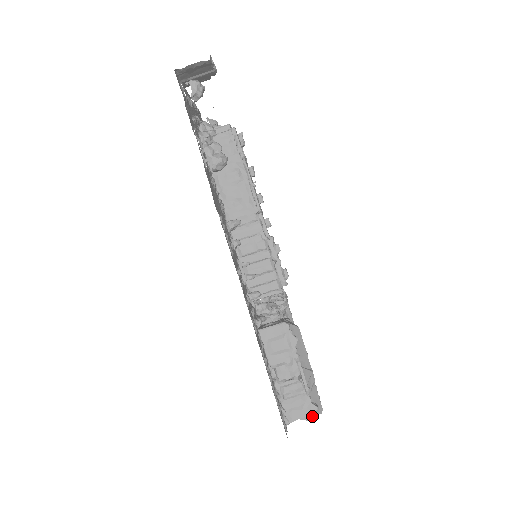
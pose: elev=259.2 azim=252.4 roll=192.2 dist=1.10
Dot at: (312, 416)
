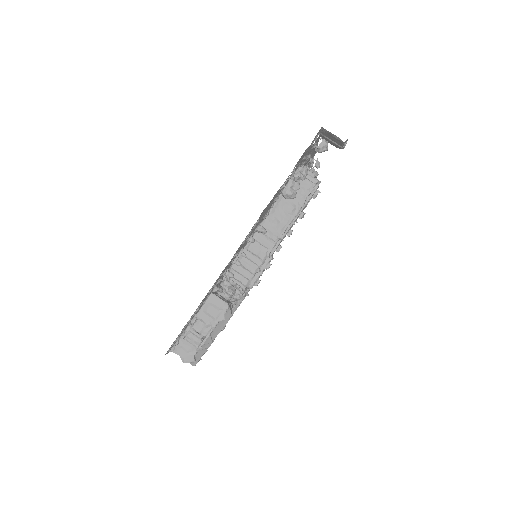
Dot at: (187, 362)
